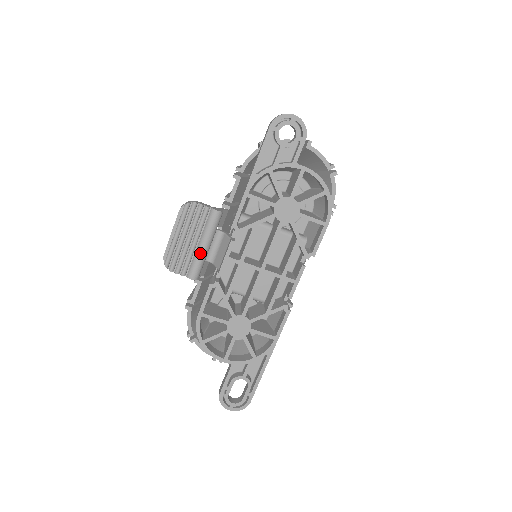
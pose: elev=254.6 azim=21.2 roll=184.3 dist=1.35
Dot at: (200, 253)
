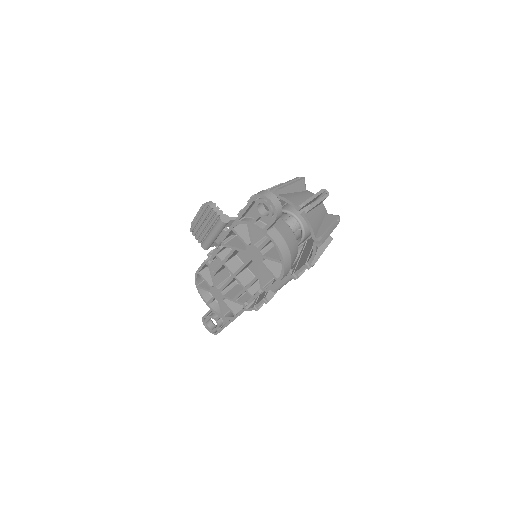
Dot at: (209, 237)
